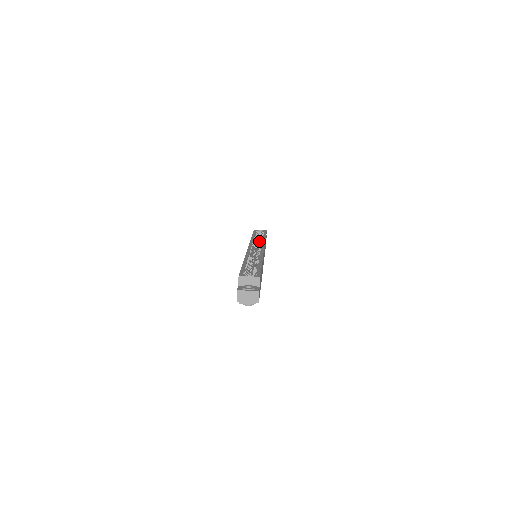
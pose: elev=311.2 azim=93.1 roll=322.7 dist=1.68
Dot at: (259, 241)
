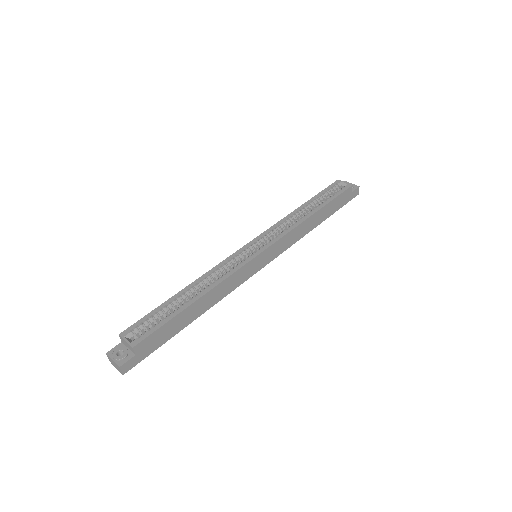
Dot at: occluded
